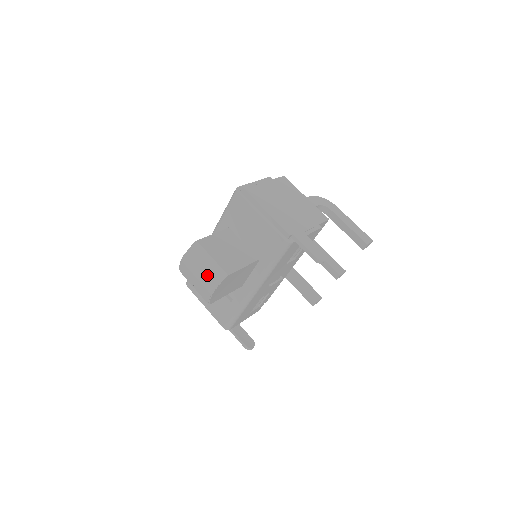
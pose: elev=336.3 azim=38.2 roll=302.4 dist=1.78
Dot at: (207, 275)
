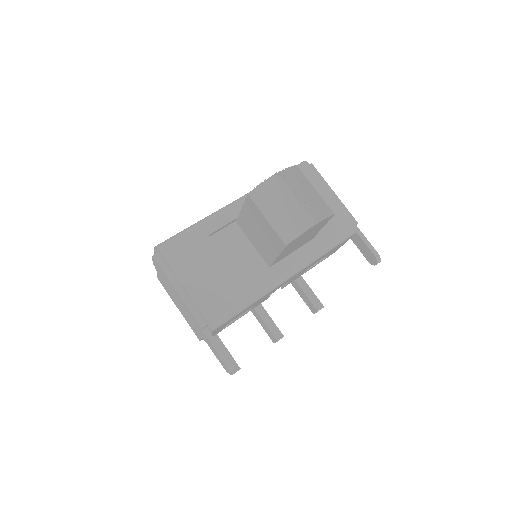
Dot at: (313, 201)
